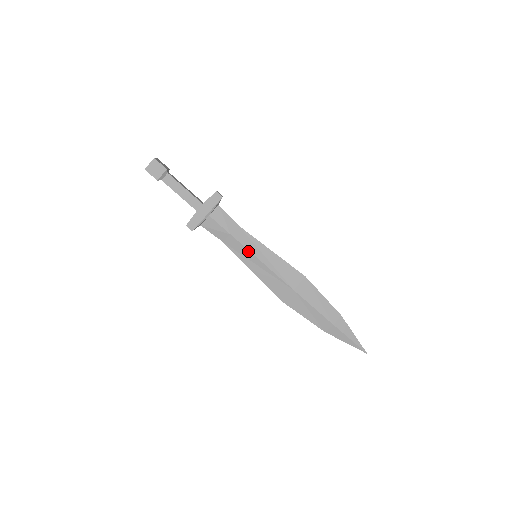
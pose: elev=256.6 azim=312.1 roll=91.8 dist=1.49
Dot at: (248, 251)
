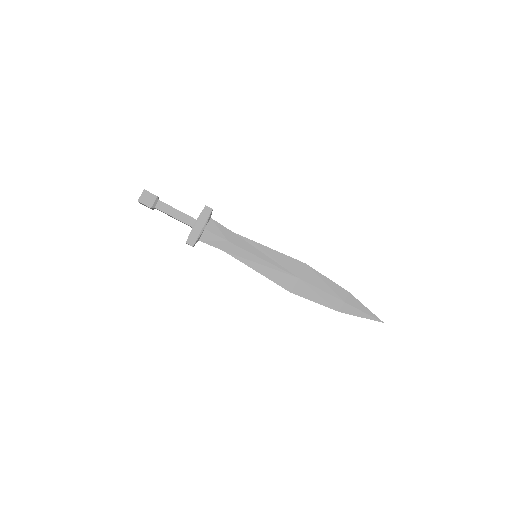
Dot at: (248, 252)
